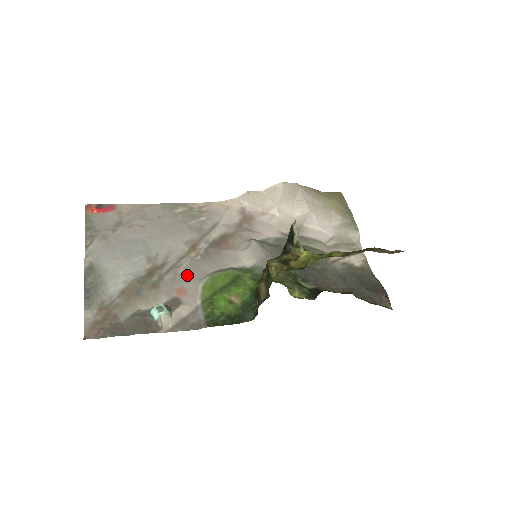
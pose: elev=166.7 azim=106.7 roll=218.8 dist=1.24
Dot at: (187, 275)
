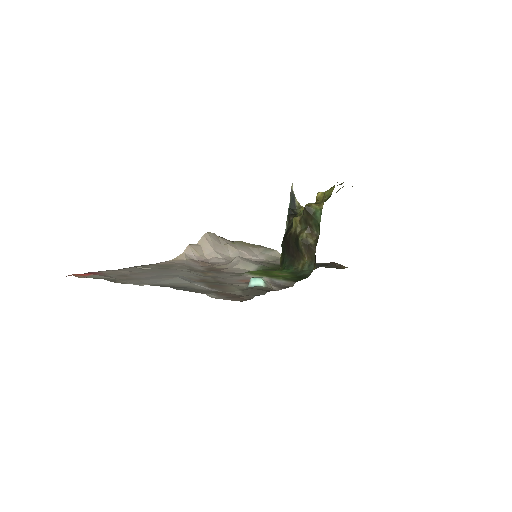
Dot at: (230, 277)
